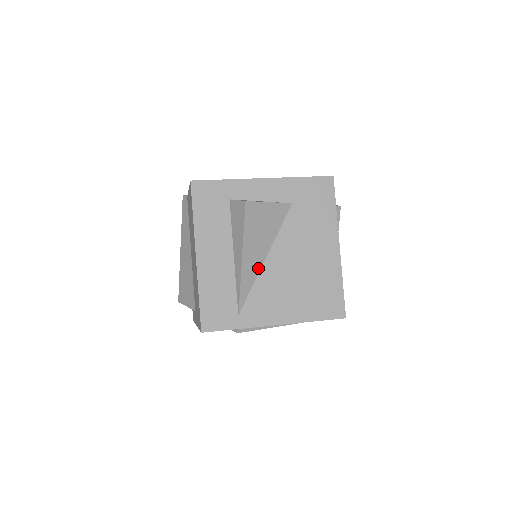
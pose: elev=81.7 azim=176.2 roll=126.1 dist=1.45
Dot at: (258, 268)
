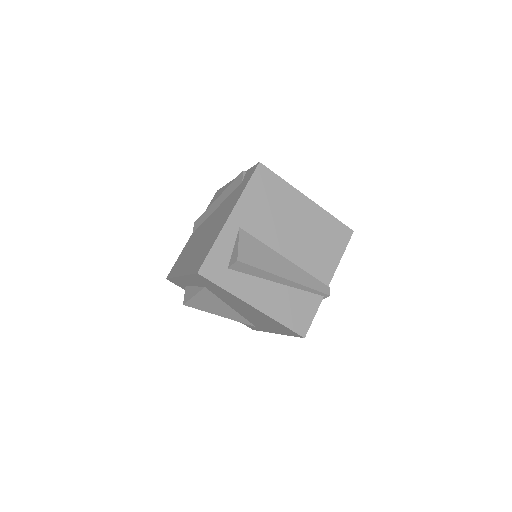
Dot at: (236, 313)
